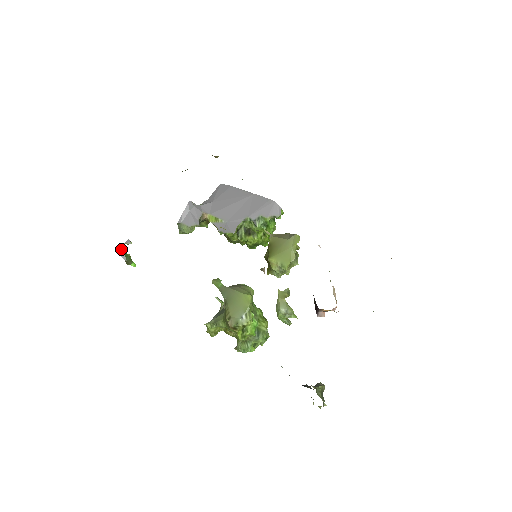
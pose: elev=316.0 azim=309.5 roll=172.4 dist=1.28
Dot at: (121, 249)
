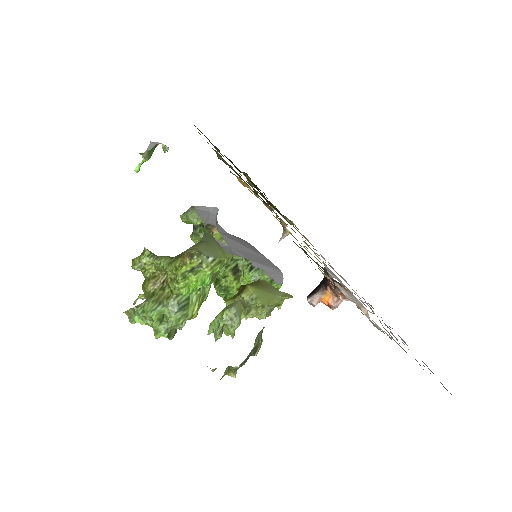
Dot at: (156, 143)
